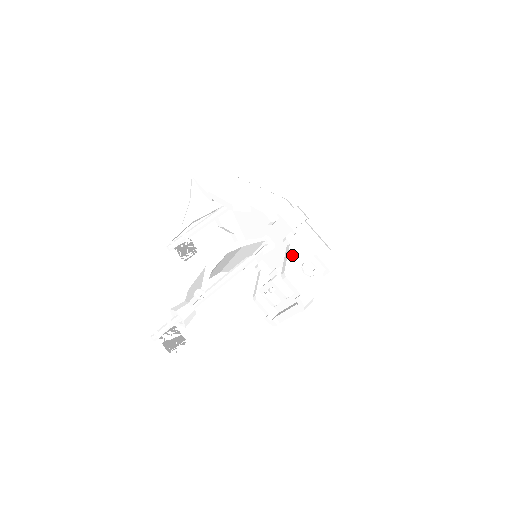
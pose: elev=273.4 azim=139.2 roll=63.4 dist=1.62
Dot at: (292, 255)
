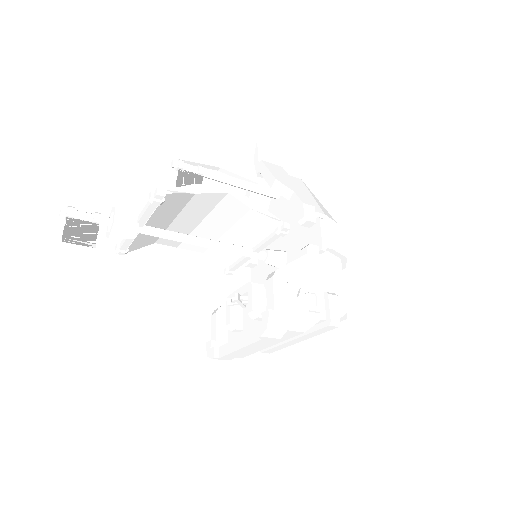
Dot at: (300, 265)
